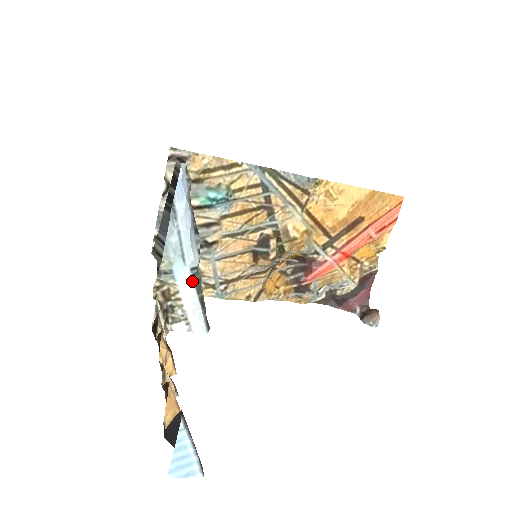
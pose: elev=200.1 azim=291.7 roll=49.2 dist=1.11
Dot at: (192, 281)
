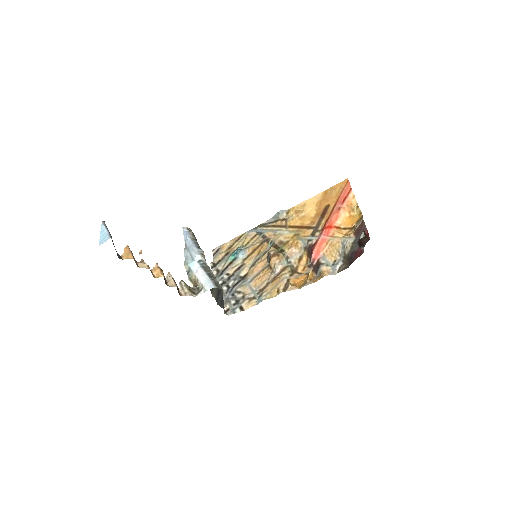
Dot at: (200, 267)
